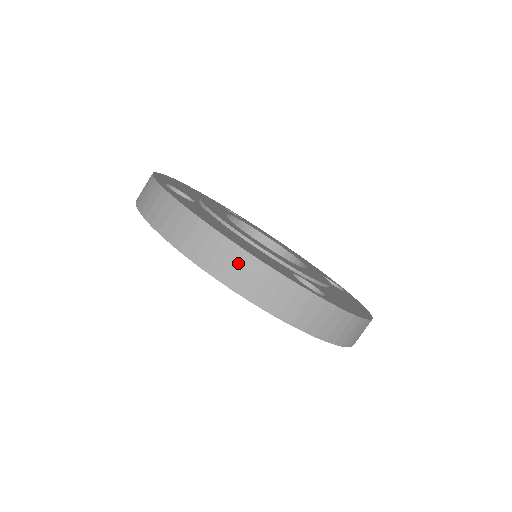
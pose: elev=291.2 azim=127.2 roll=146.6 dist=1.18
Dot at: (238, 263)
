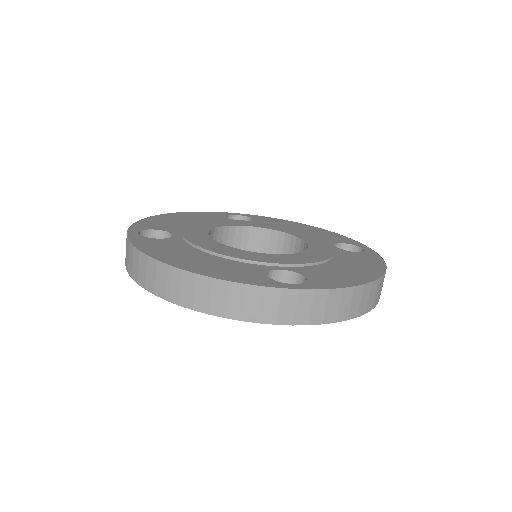
Dot at: (201, 289)
